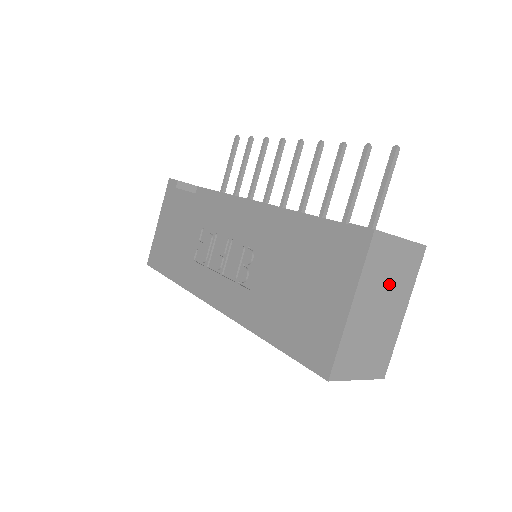
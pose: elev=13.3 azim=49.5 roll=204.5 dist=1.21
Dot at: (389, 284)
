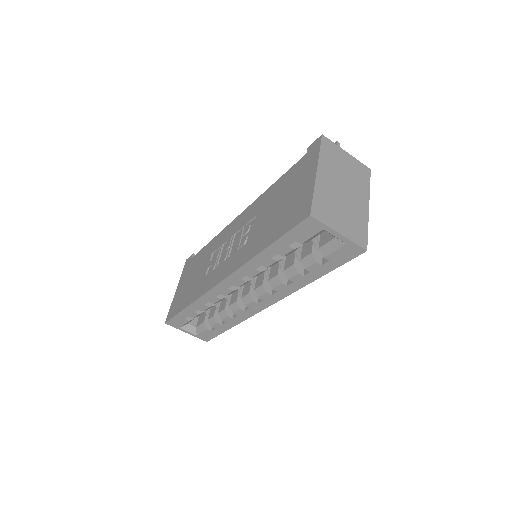
Dot at: (346, 176)
